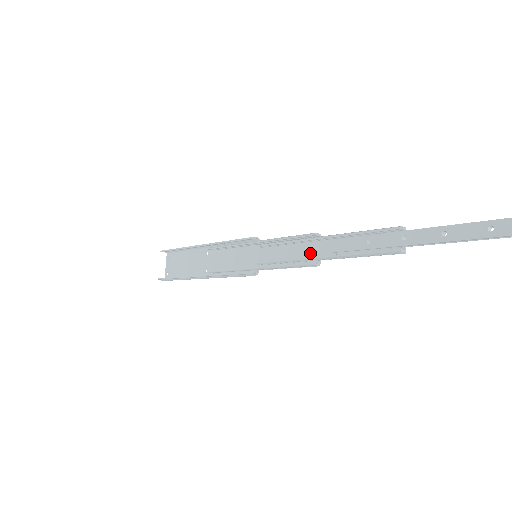
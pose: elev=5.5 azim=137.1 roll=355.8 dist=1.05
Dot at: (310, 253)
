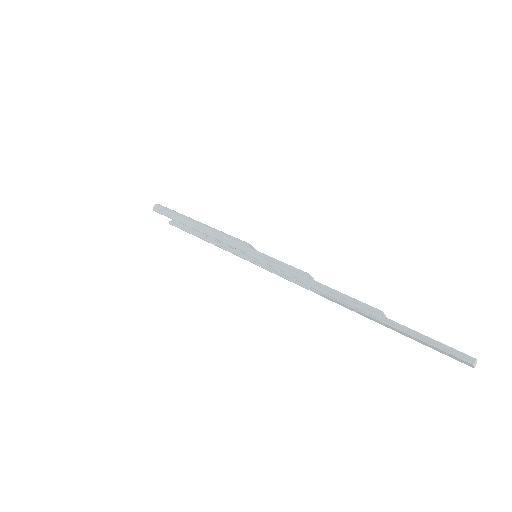
Dot at: occluded
